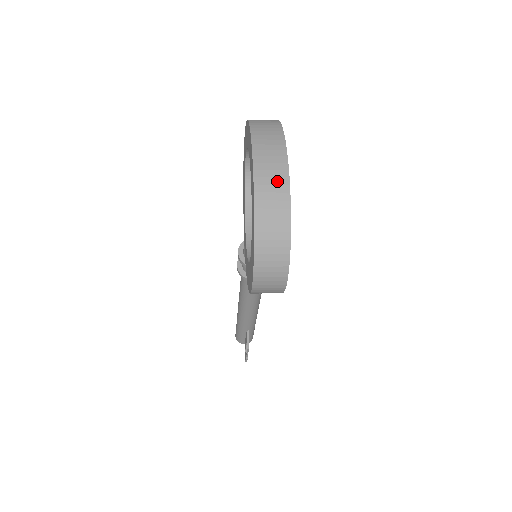
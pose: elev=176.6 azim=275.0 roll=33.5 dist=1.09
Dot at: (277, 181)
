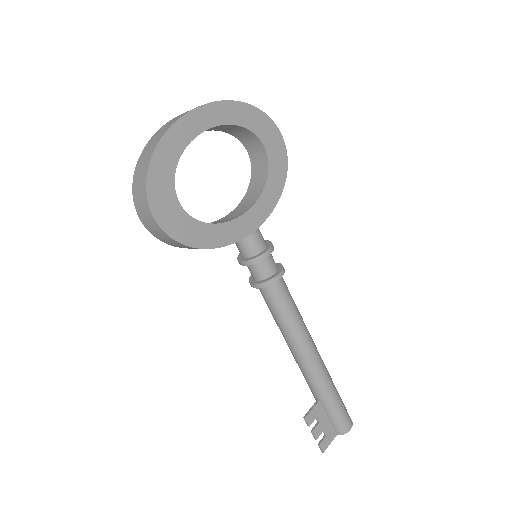
Dot at: (170, 124)
